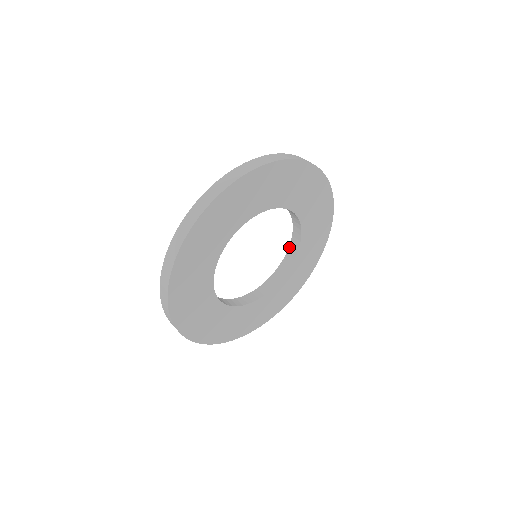
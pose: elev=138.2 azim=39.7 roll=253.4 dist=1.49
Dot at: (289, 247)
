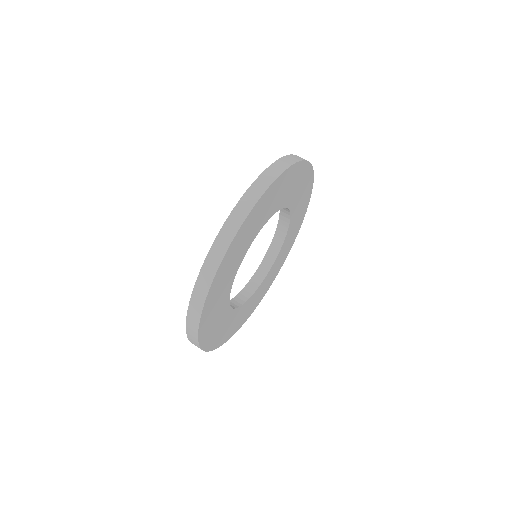
Dot at: (277, 228)
